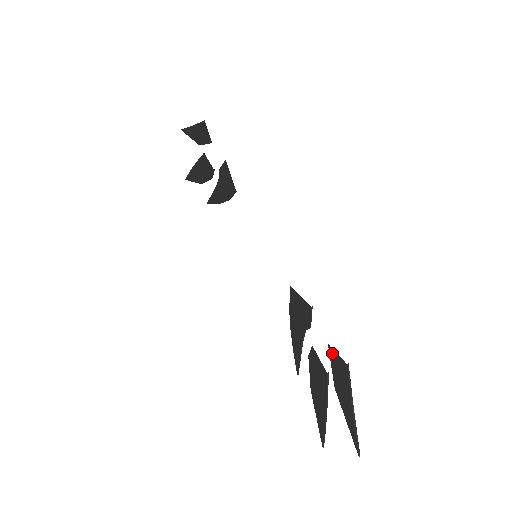
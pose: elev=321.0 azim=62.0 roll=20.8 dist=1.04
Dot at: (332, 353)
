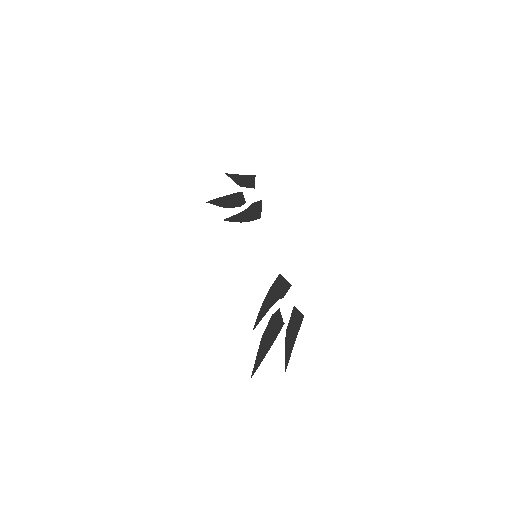
Dot at: (295, 310)
